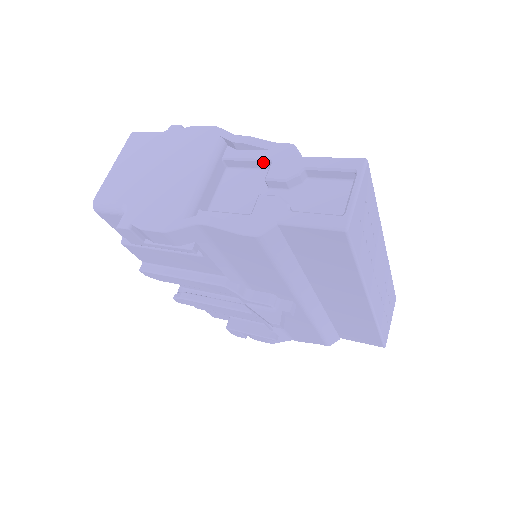
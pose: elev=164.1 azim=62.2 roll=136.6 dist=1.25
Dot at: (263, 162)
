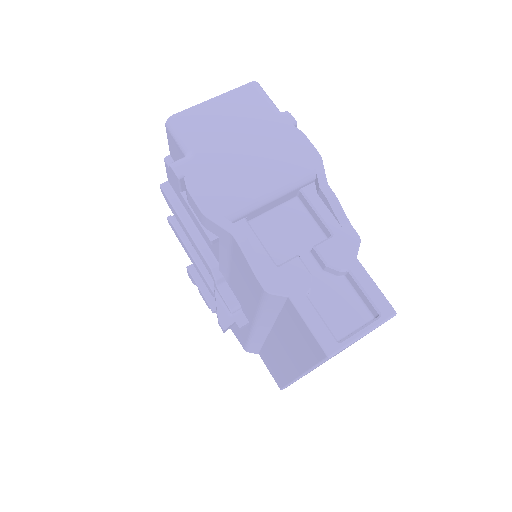
Dot at: (326, 228)
